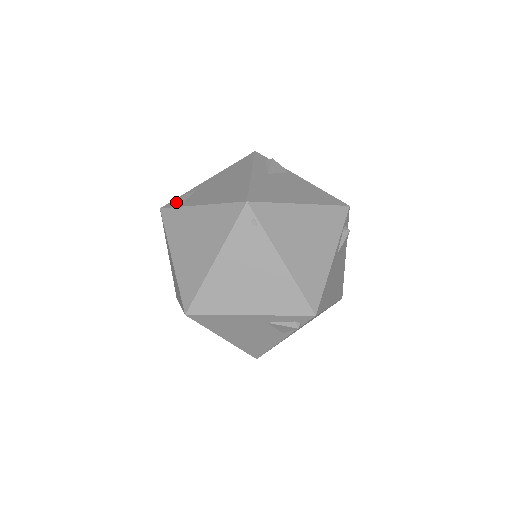
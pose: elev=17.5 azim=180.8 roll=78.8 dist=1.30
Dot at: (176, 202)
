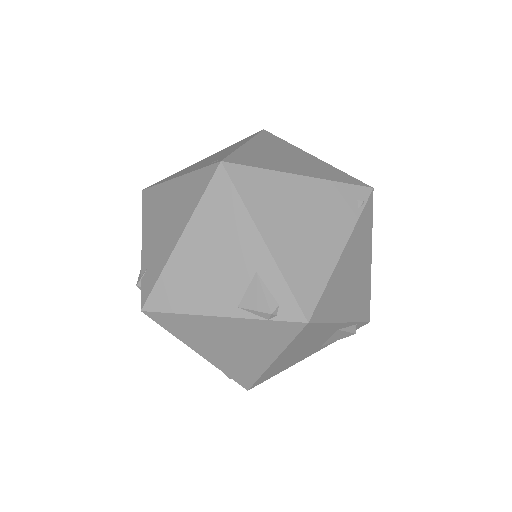
Dot at: occluded
